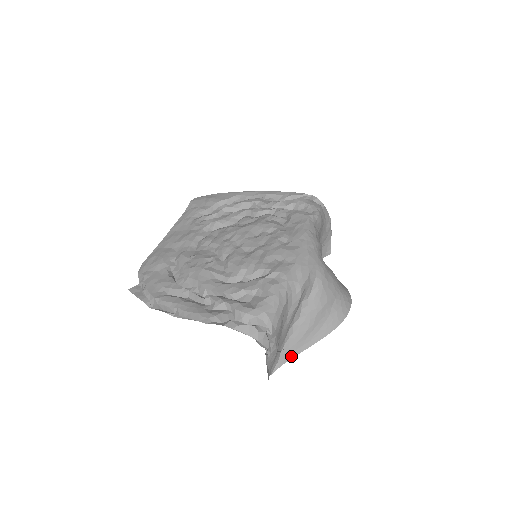
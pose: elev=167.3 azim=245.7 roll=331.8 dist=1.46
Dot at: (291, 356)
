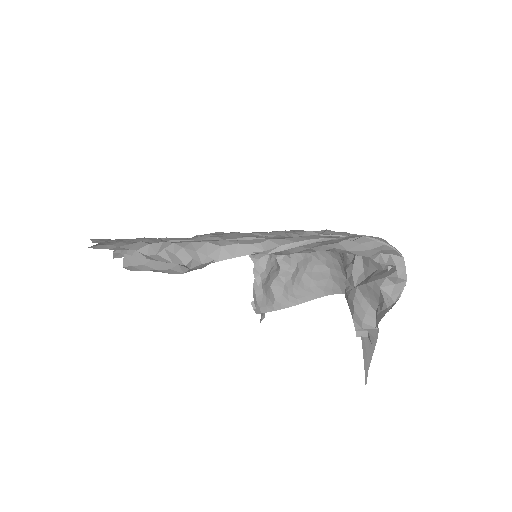
Dot at: (369, 356)
